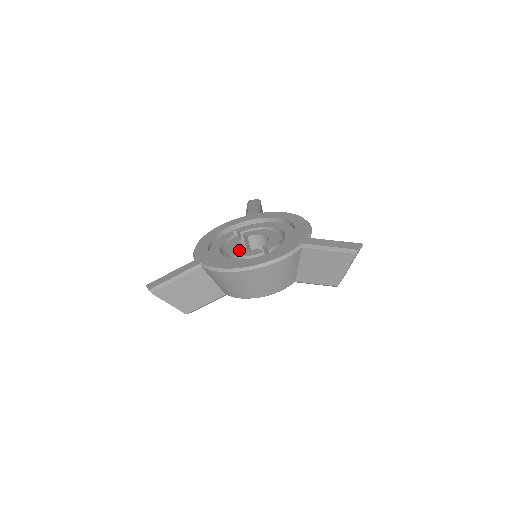
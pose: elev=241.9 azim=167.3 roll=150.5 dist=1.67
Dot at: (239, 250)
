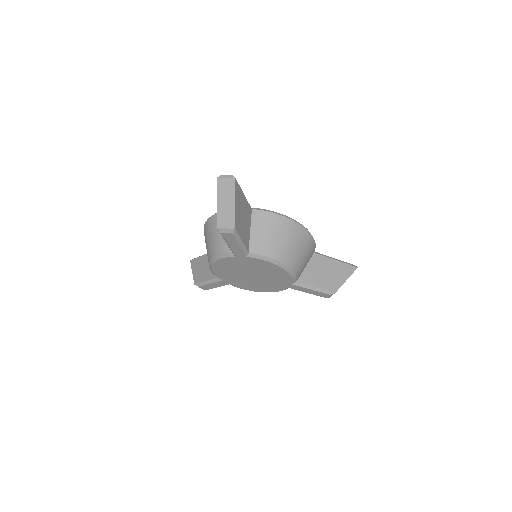
Dot at: occluded
